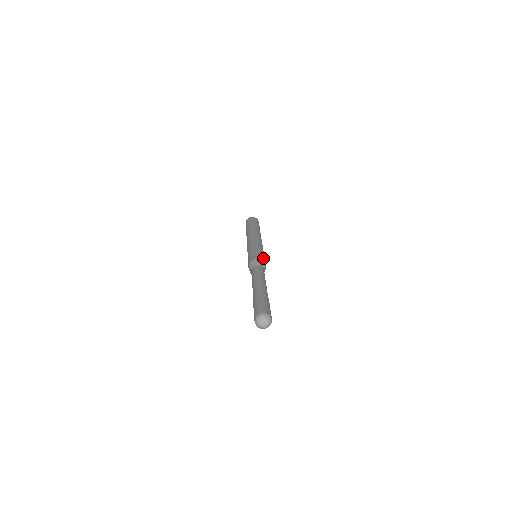
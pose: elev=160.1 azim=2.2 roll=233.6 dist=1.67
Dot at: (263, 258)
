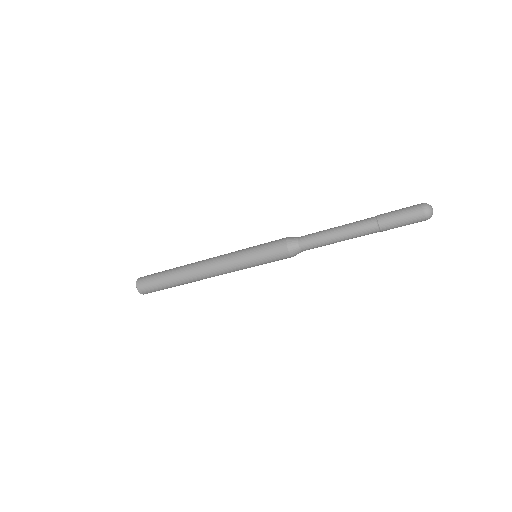
Dot at: occluded
